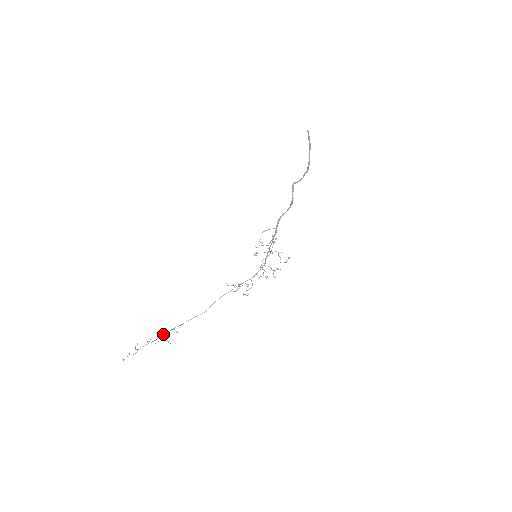
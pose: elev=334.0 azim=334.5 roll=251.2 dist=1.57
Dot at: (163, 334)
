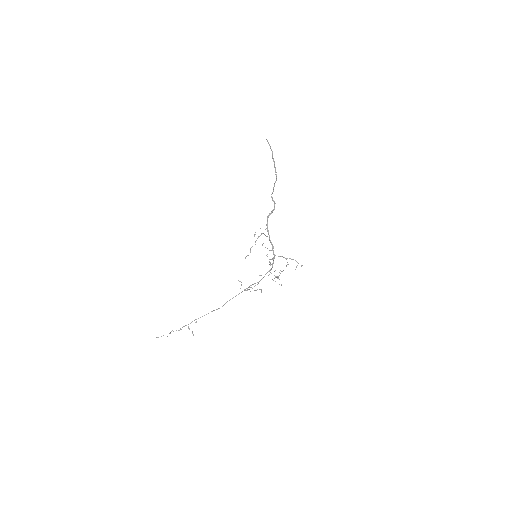
Dot at: (188, 324)
